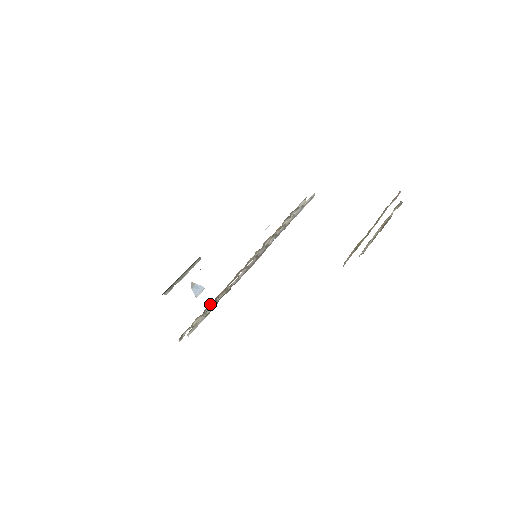
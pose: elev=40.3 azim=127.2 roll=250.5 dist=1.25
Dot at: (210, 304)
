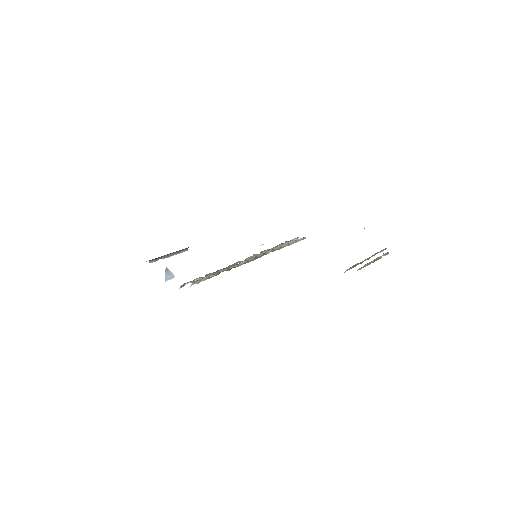
Dot at: (211, 273)
